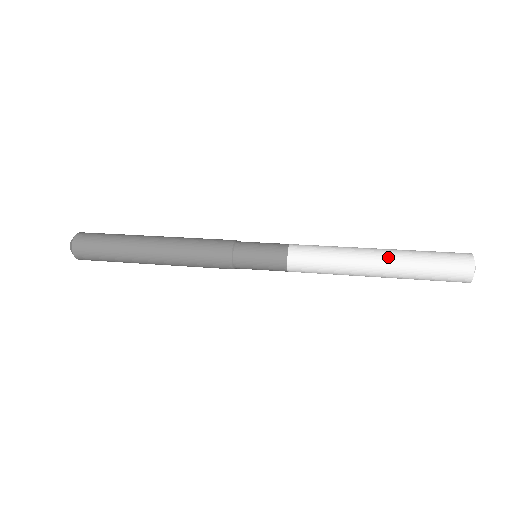
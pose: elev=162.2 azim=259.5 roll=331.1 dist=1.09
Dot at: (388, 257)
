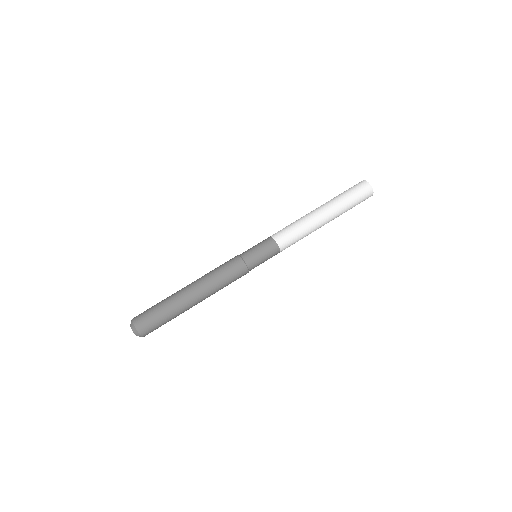
Dot at: occluded
